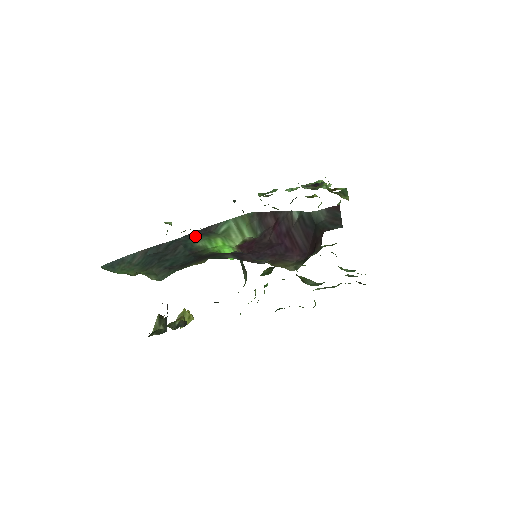
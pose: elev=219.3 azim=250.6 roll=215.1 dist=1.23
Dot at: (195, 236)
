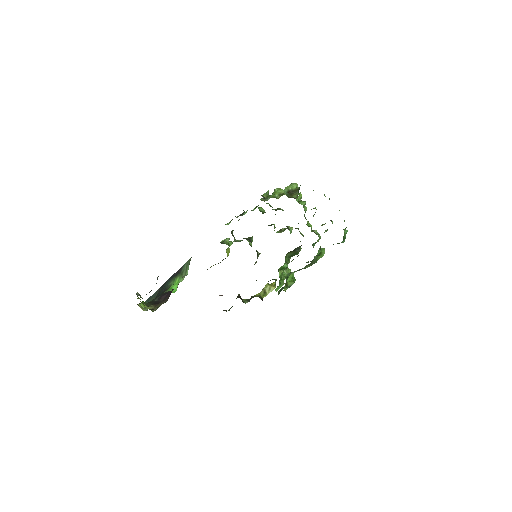
Dot at: (172, 277)
